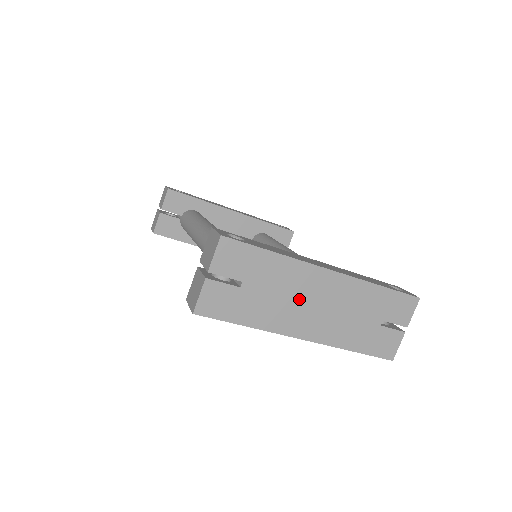
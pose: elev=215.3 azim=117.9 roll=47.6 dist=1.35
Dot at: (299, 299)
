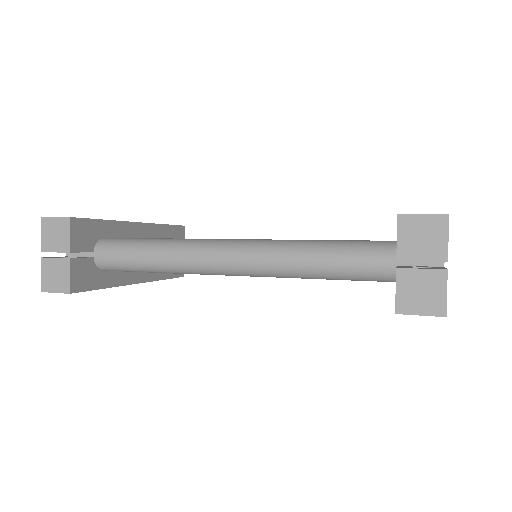
Dot at: occluded
